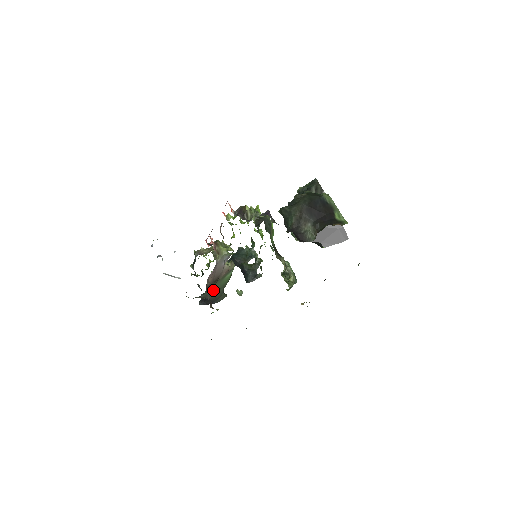
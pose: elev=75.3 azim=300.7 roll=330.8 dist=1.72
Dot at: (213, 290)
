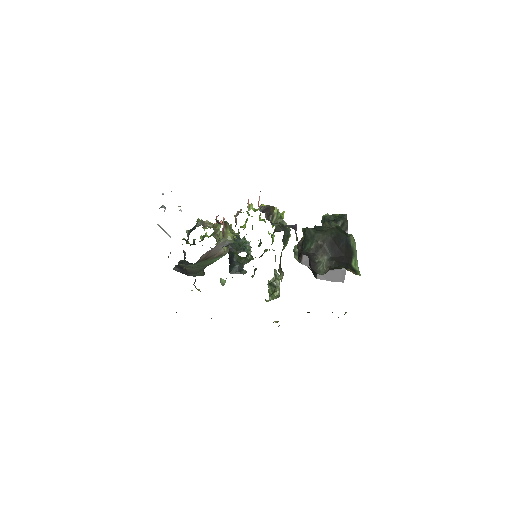
Dot at: (197, 264)
